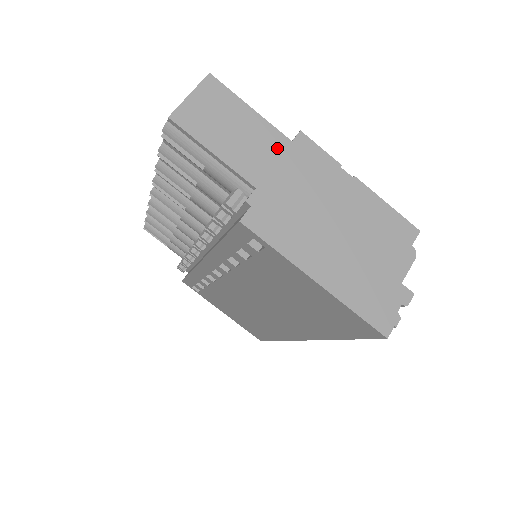
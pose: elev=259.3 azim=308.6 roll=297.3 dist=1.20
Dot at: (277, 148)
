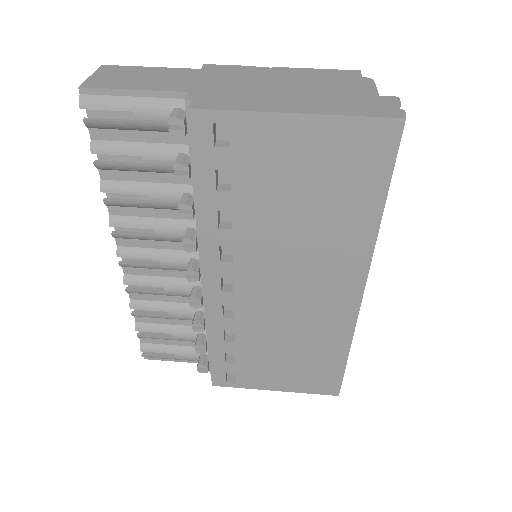
Dot at: (190, 74)
